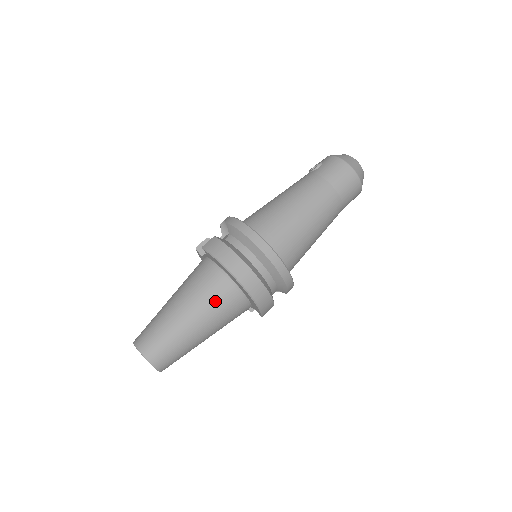
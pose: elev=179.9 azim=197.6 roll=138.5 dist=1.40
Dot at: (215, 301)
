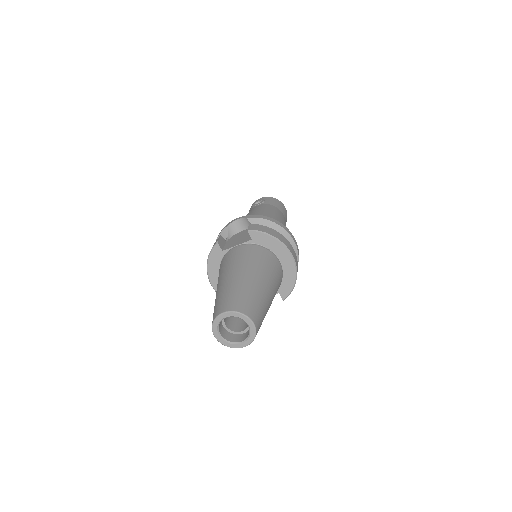
Dot at: (274, 273)
